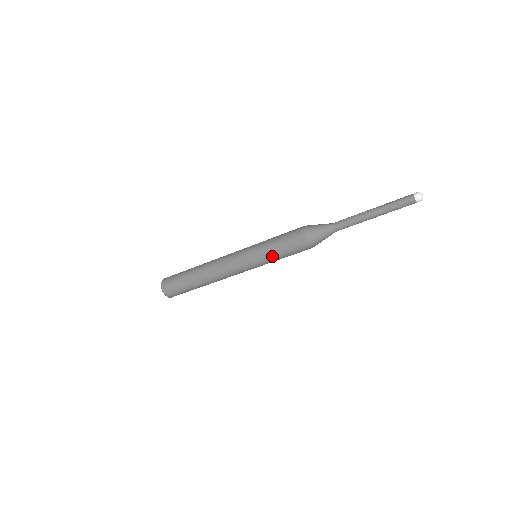
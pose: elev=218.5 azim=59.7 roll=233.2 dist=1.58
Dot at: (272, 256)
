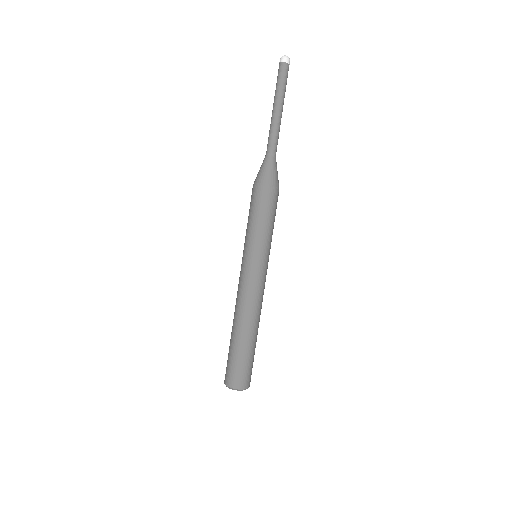
Dot at: (247, 231)
